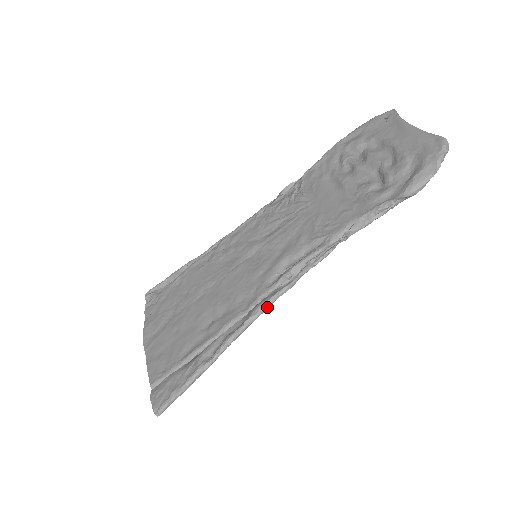
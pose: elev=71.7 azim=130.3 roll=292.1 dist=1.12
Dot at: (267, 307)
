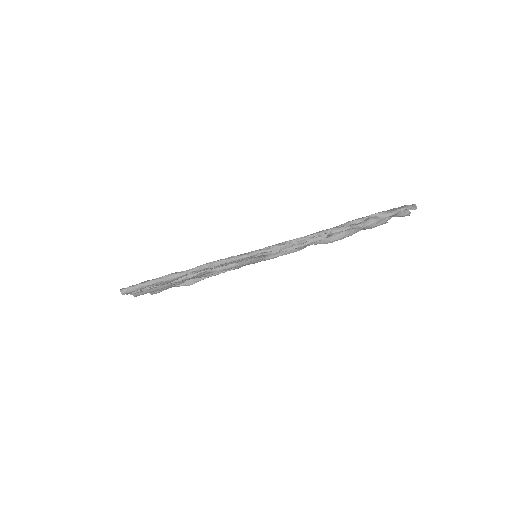
Dot at: (249, 255)
